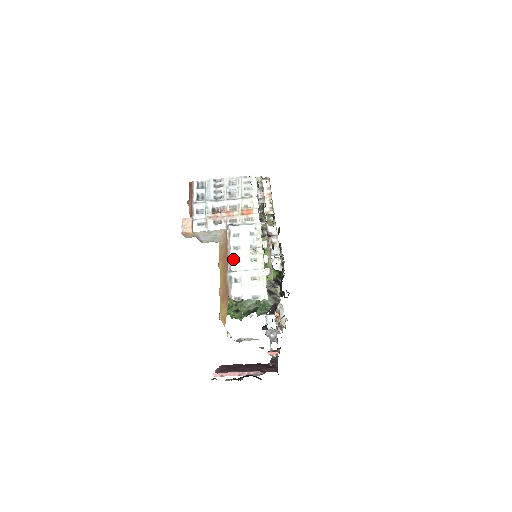
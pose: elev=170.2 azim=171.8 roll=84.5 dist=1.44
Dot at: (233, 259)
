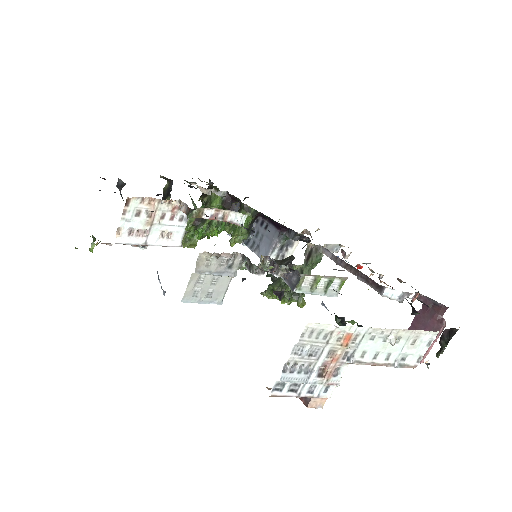
Dot at: (385, 361)
